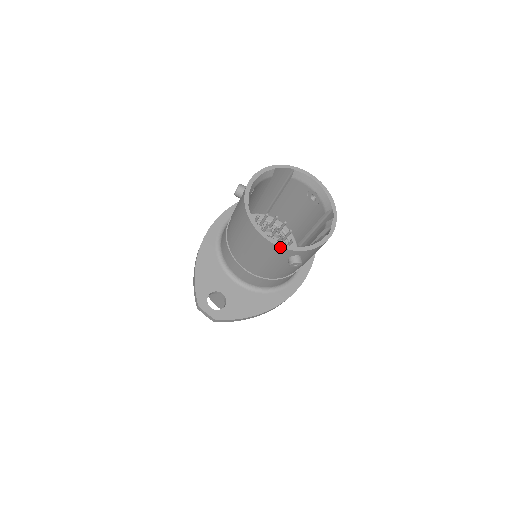
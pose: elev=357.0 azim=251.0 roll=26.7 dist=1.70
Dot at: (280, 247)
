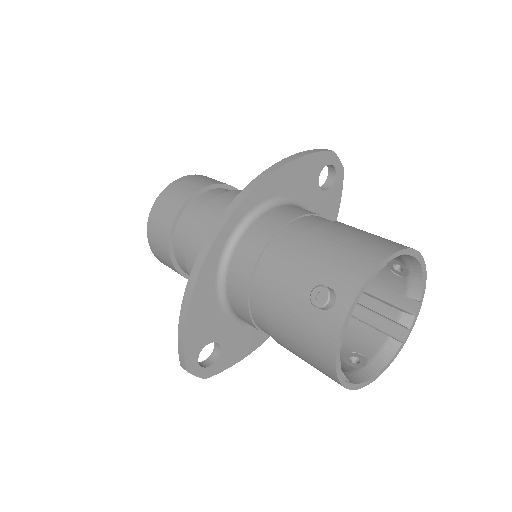
Dot at: (355, 389)
